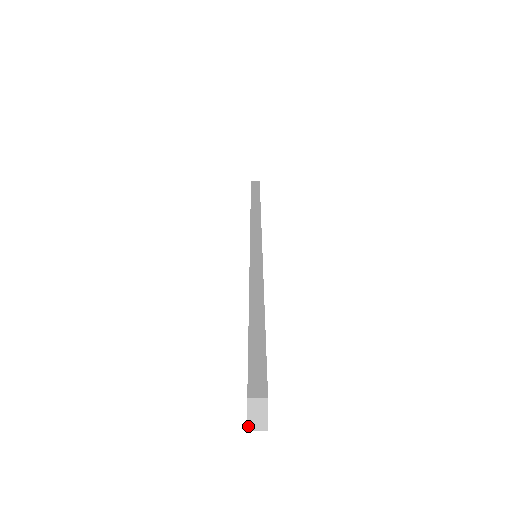
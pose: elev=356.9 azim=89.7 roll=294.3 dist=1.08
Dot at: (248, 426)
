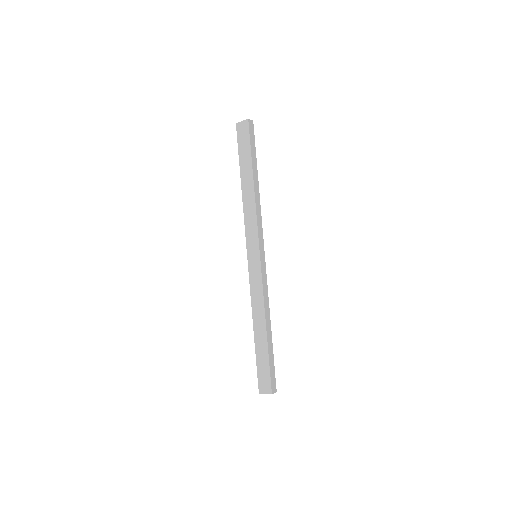
Dot at: occluded
